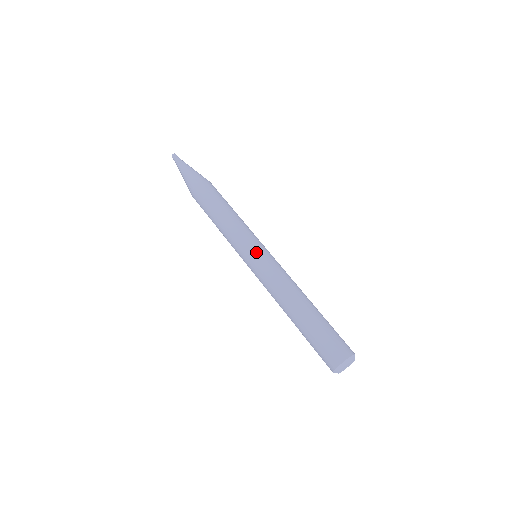
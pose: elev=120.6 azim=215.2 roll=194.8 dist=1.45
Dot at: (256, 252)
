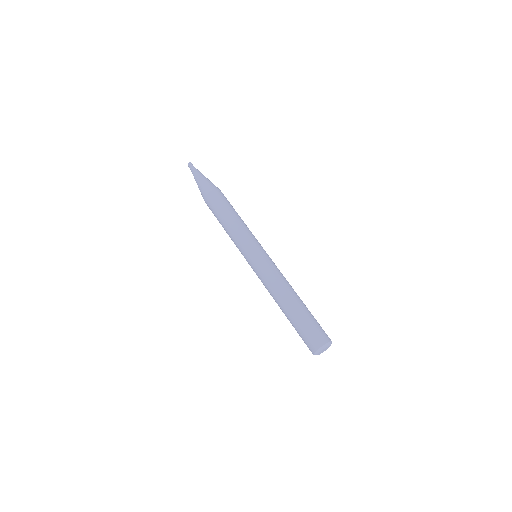
Dot at: (260, 251)
